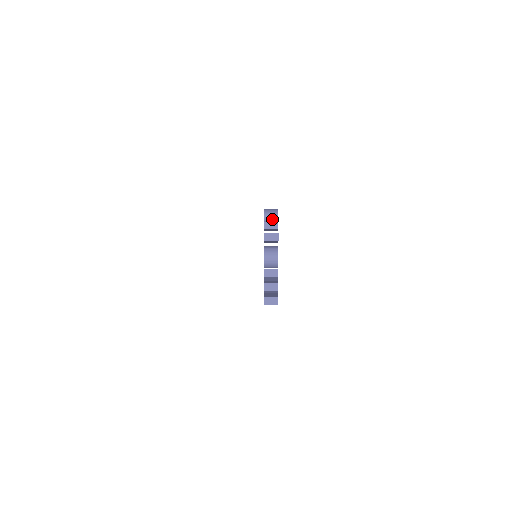
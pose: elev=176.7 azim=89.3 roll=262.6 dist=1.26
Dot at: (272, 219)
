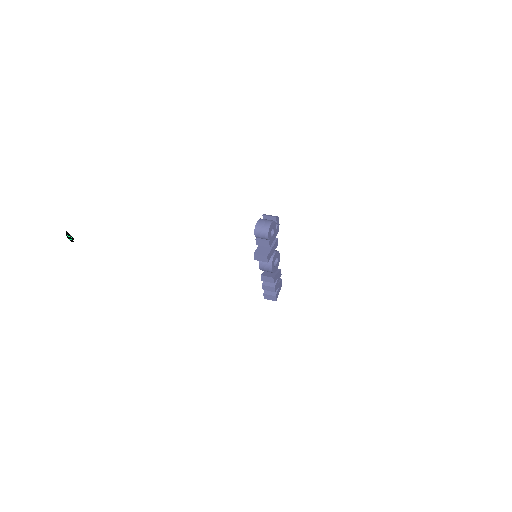
Dot at: (263, 238)
